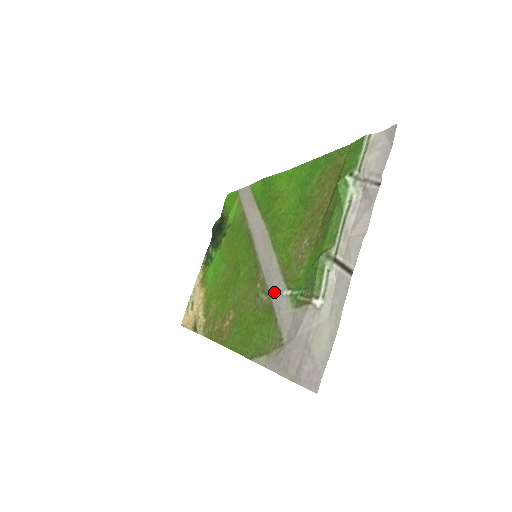
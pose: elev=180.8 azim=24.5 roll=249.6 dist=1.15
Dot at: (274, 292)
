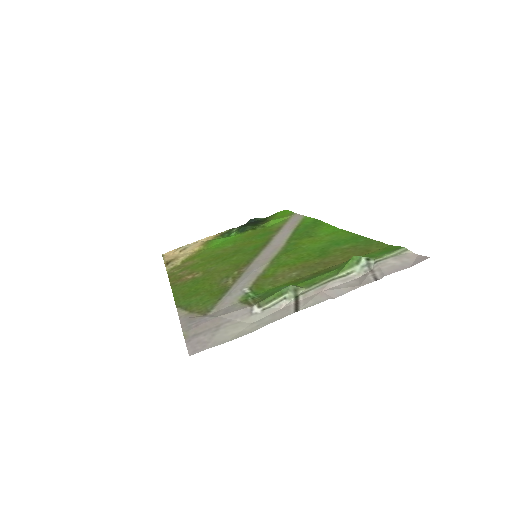
Dot at: (239, 283)
